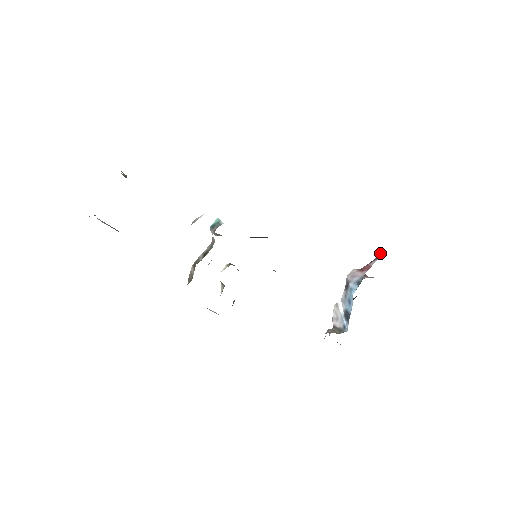
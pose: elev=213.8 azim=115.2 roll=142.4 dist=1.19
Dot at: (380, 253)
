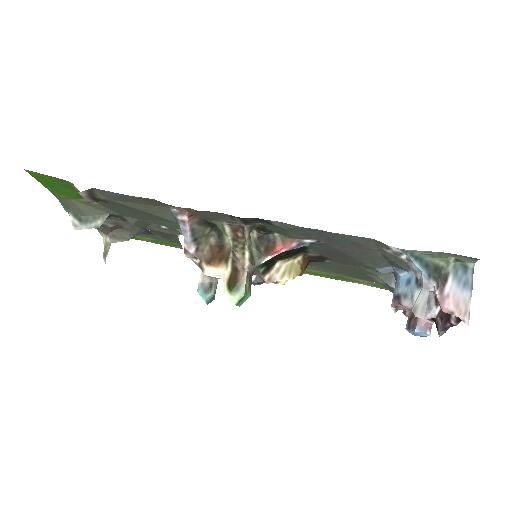
Dot at: occluded
